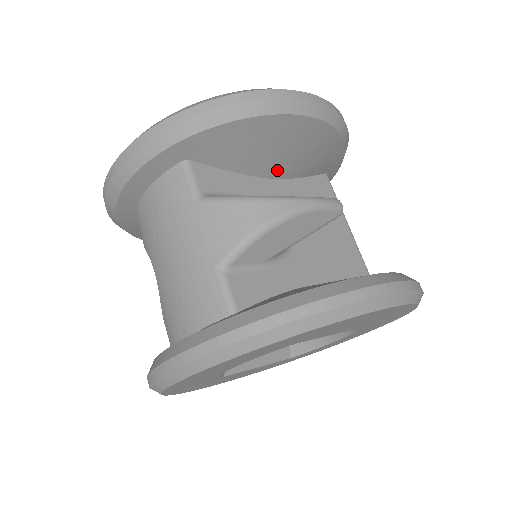
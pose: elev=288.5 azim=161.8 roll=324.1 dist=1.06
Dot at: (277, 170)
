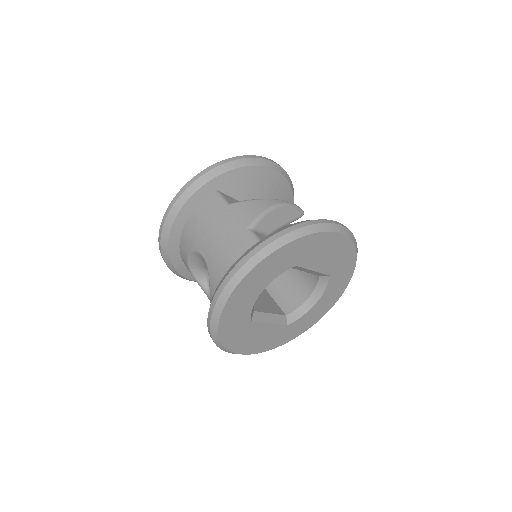
Dot at: occluded
